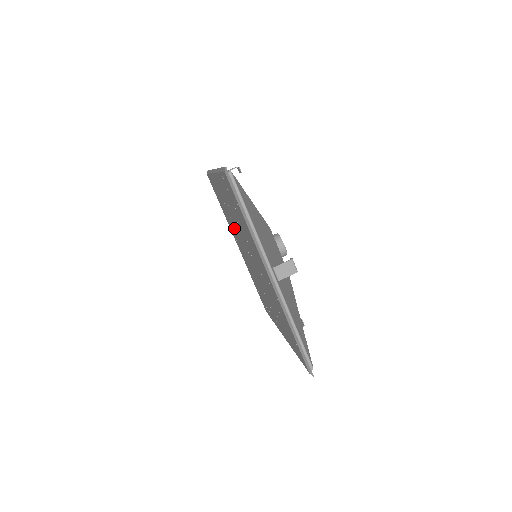
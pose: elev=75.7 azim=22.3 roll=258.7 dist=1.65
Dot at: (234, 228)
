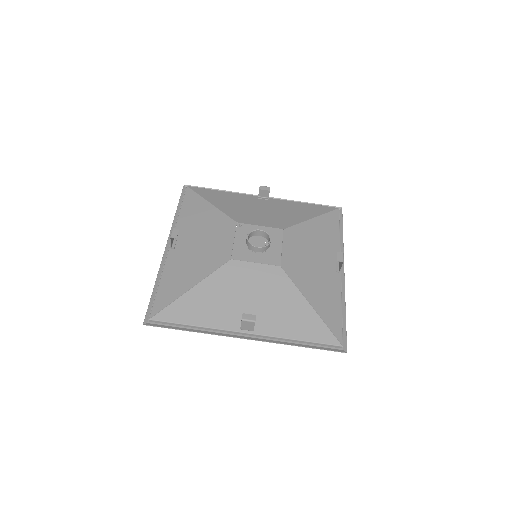
Dot at: occluded
